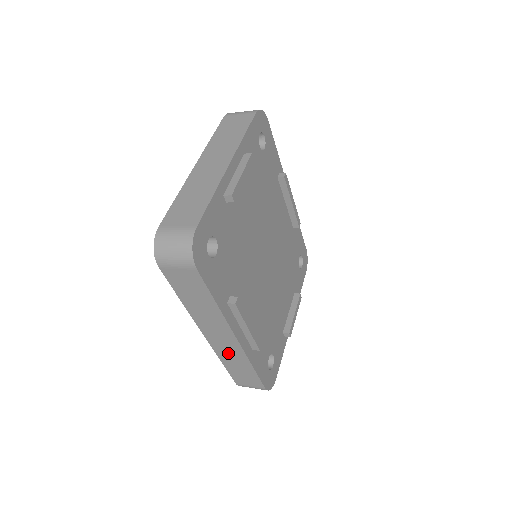
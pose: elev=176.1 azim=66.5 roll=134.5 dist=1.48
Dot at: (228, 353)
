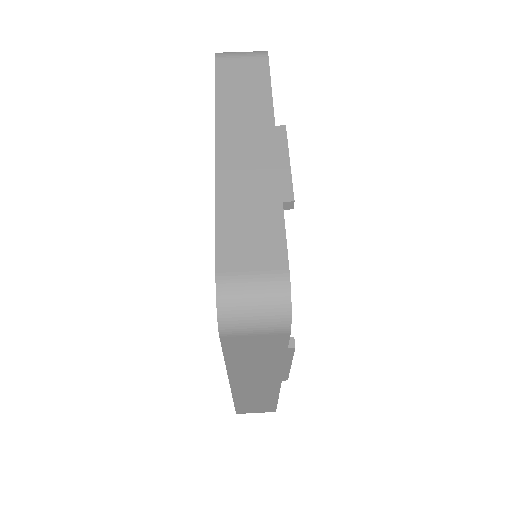
Dot at: (253, 395)
